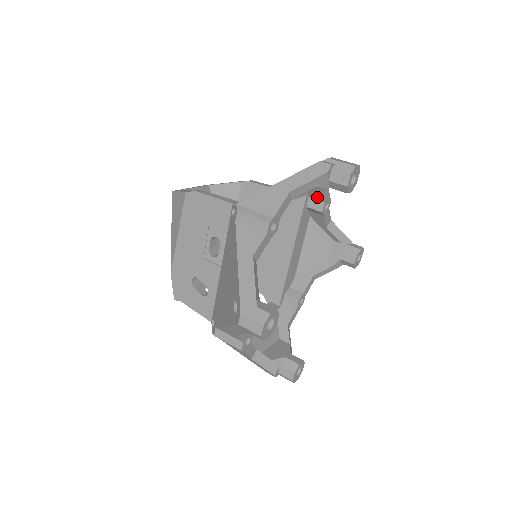
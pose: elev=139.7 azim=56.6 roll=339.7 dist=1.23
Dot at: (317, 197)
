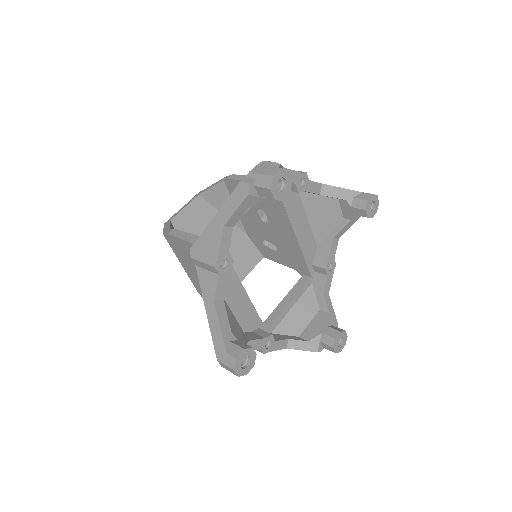
Dot at: occluded
